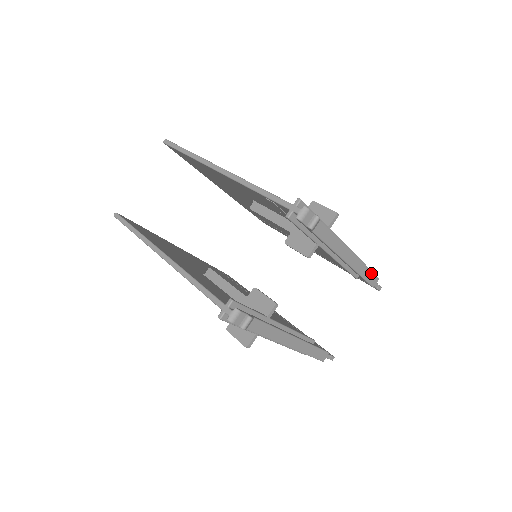
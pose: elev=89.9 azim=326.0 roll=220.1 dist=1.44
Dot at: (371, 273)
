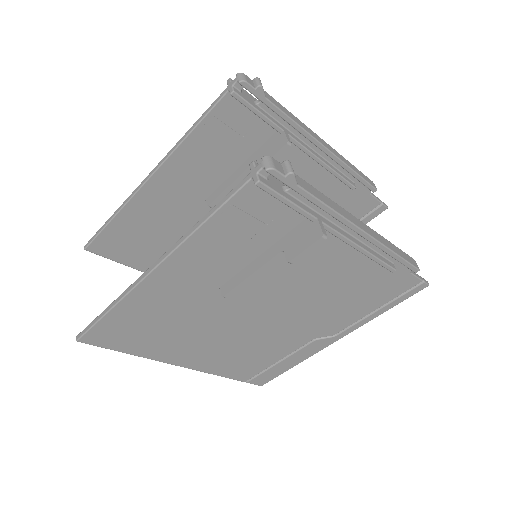
Dot at: (360, 172)
